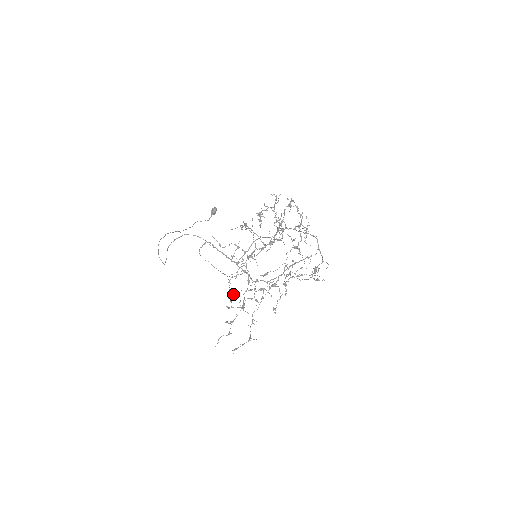
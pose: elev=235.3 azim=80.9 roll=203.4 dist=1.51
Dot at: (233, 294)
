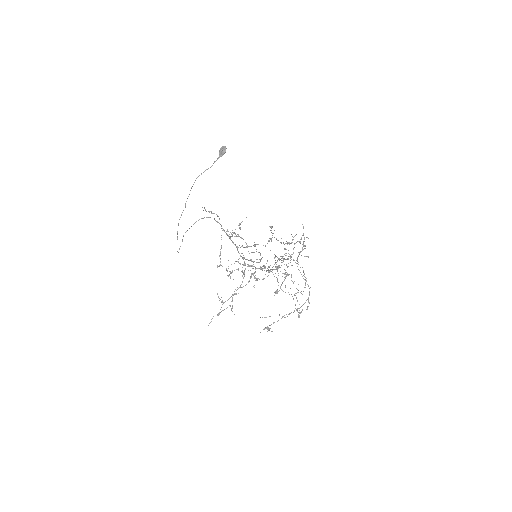
Dot at: (228, 275)
